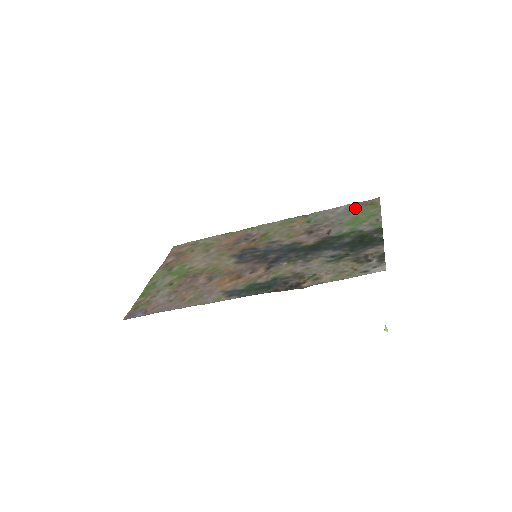
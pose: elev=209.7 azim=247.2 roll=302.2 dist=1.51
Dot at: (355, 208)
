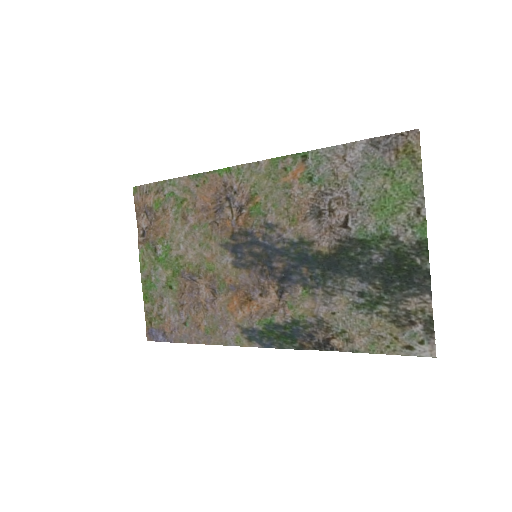
Dot at: (379, 159)
